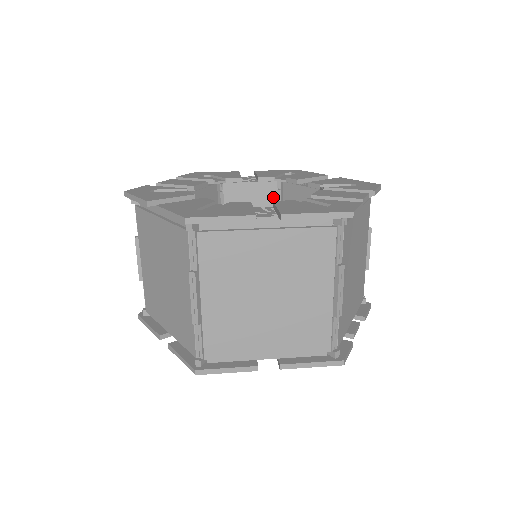
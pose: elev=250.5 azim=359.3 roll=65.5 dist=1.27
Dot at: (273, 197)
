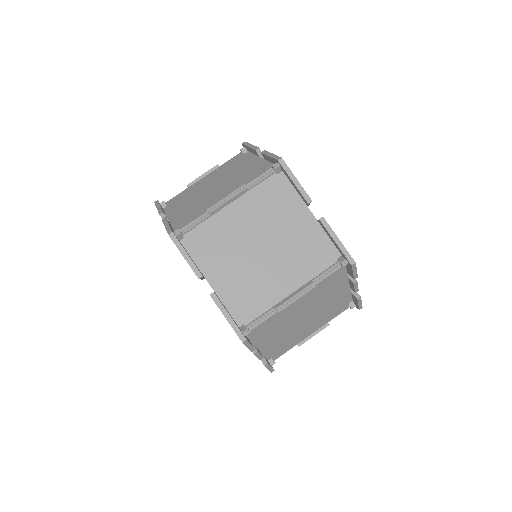
Dot at: occluded
